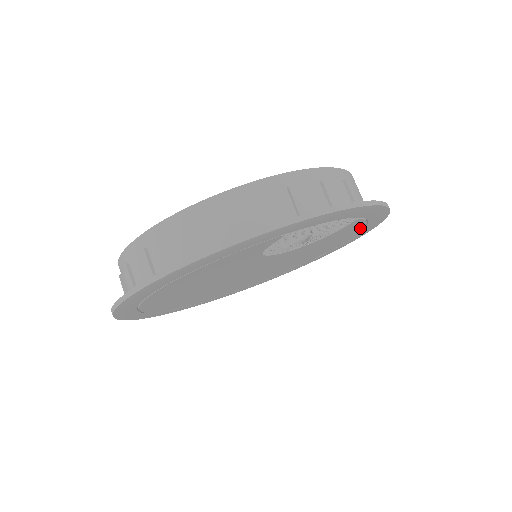
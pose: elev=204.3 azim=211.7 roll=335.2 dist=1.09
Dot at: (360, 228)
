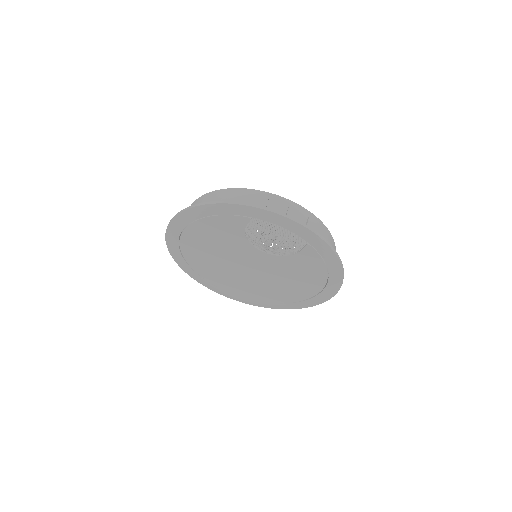
Dot at: (323, 267)
